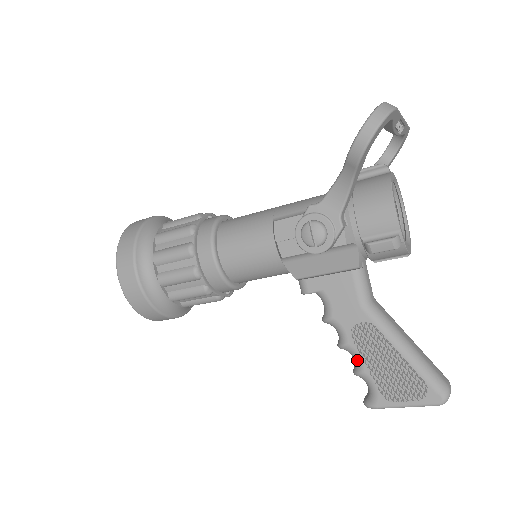
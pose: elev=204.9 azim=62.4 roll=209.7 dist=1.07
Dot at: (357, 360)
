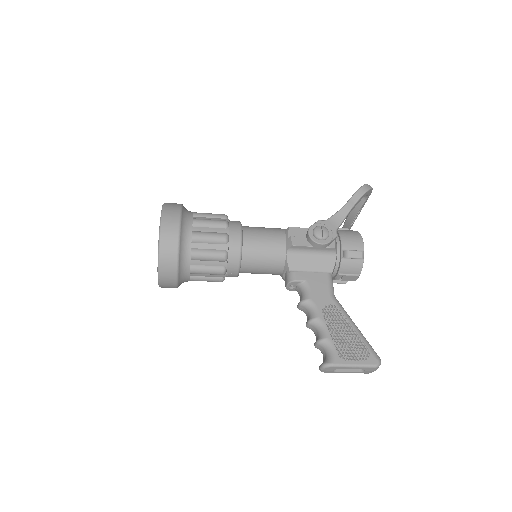
Dot at: (323, 330)
